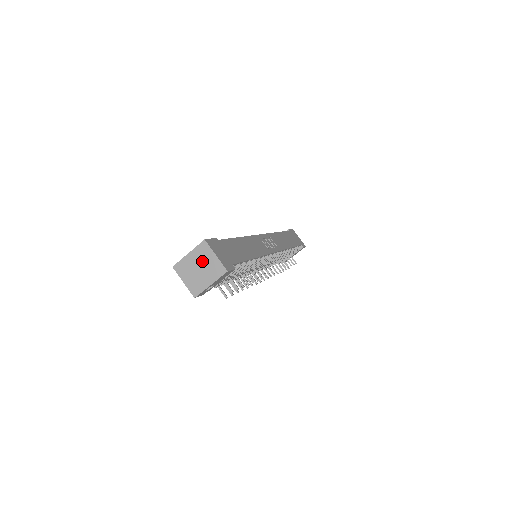
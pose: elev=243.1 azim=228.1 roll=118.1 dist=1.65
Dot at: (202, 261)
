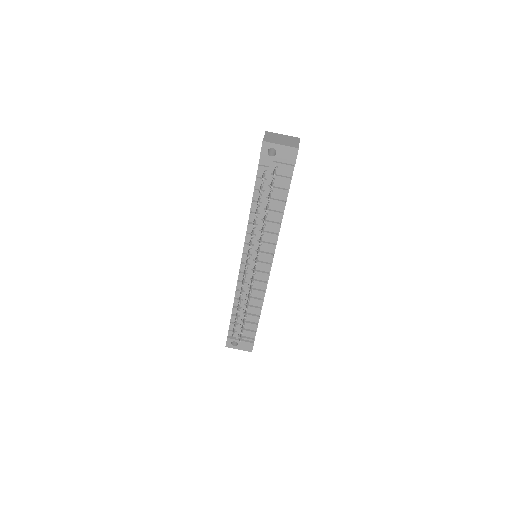
Dot at: (288, 139)
